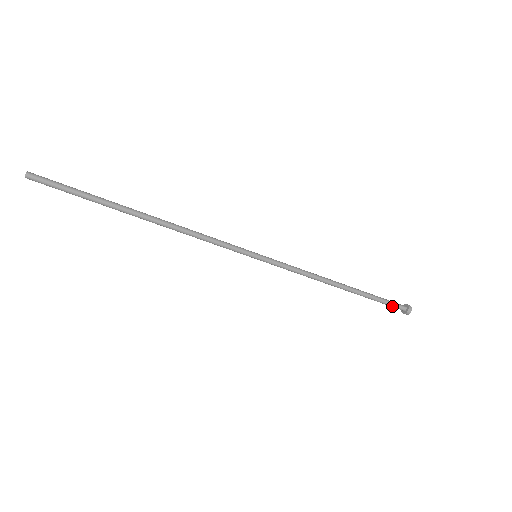
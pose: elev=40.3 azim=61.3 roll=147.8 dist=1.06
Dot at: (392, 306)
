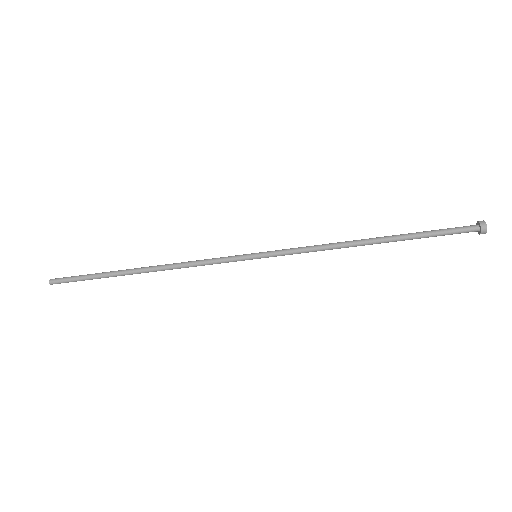
Dot at: (455, 233)
